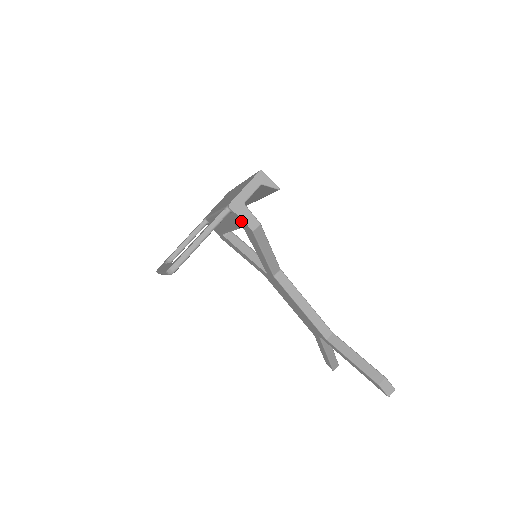
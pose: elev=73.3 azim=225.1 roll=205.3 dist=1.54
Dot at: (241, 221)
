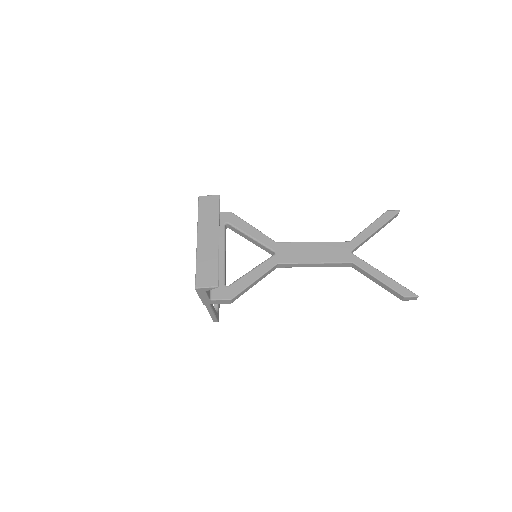
Dot at: occluded
